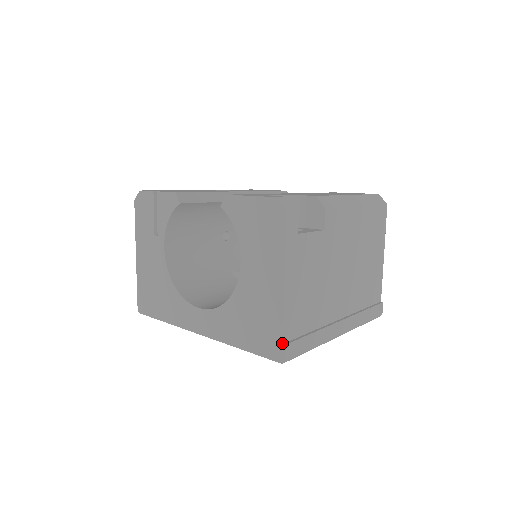
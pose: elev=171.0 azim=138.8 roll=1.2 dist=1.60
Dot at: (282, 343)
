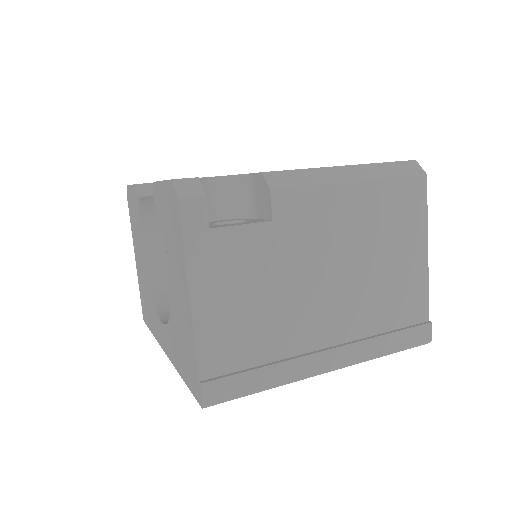
Dot at: (198, 380)
